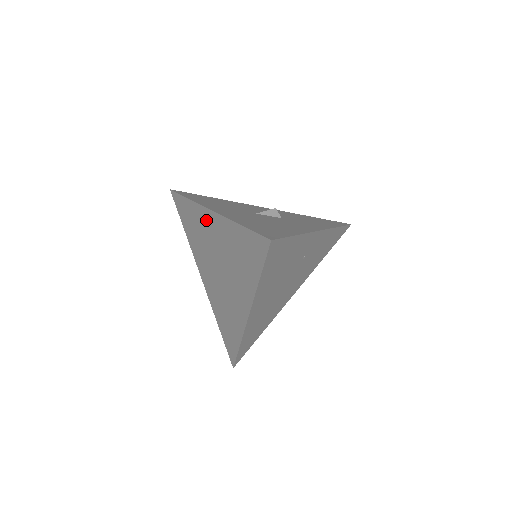
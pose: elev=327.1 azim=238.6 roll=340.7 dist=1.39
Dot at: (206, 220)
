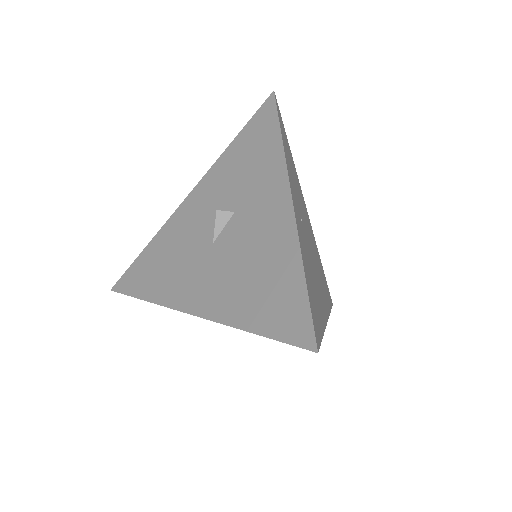
Dot at: occluded
